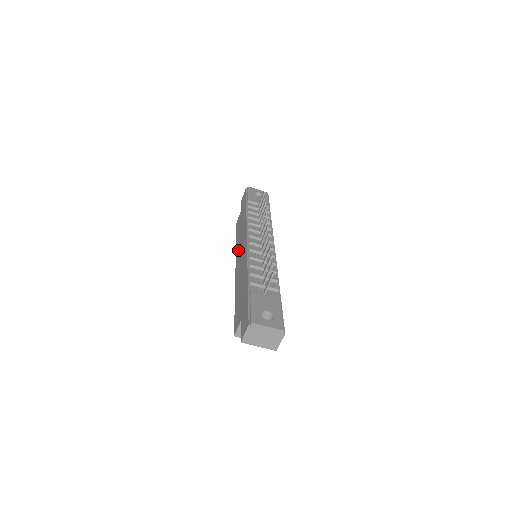
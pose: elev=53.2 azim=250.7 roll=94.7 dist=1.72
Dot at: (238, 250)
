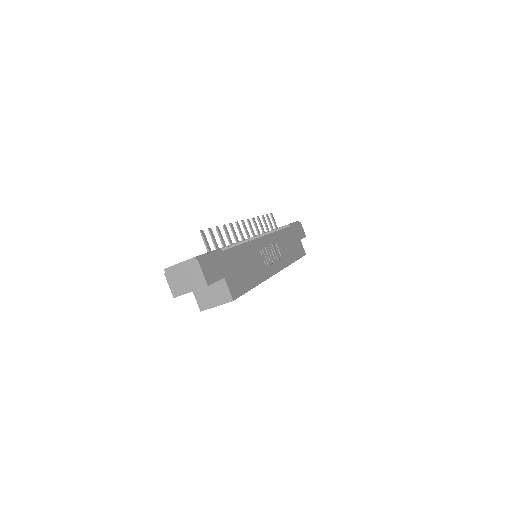
Dot at: occluded
